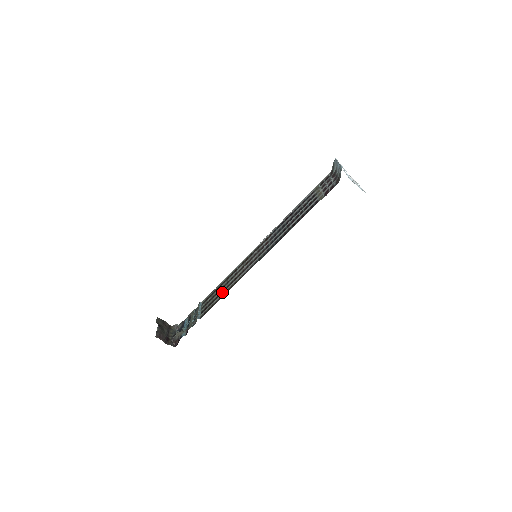
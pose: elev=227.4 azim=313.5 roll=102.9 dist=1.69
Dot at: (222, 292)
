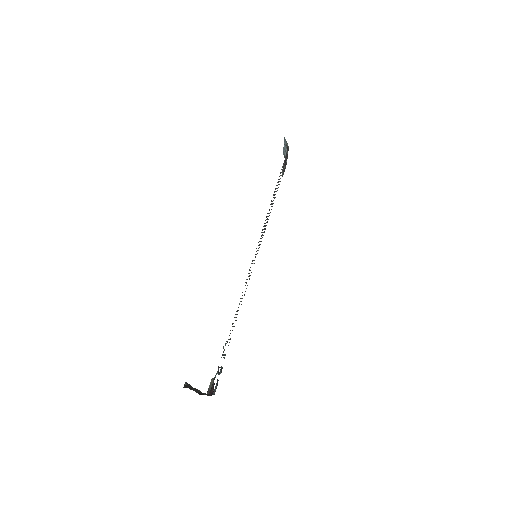
Dot at: occluded
